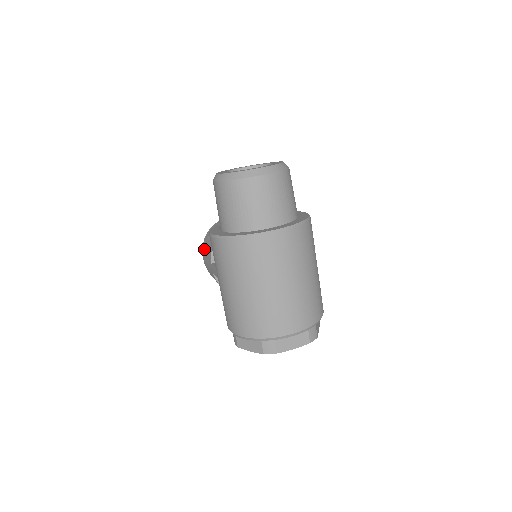
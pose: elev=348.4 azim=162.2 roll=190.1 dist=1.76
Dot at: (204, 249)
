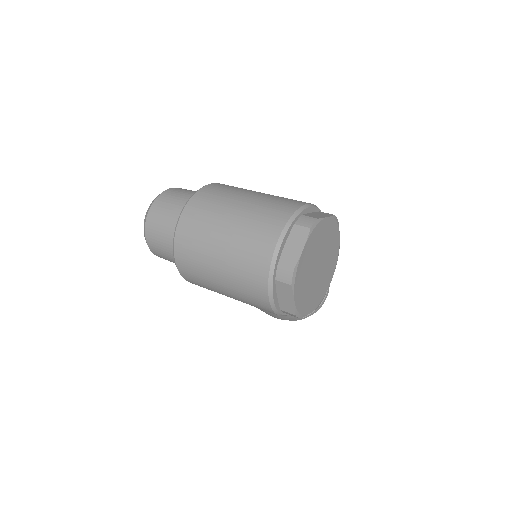
Dot at: occluded
